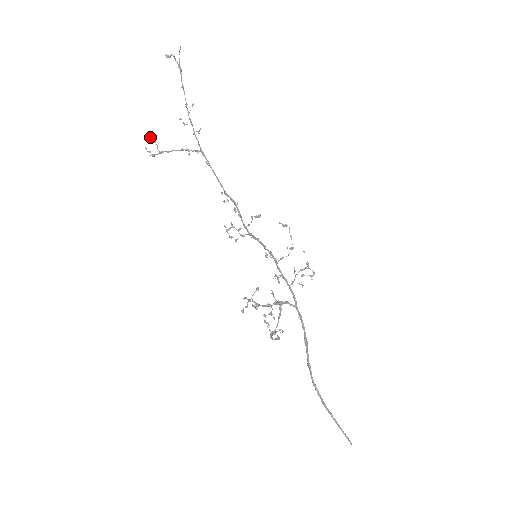
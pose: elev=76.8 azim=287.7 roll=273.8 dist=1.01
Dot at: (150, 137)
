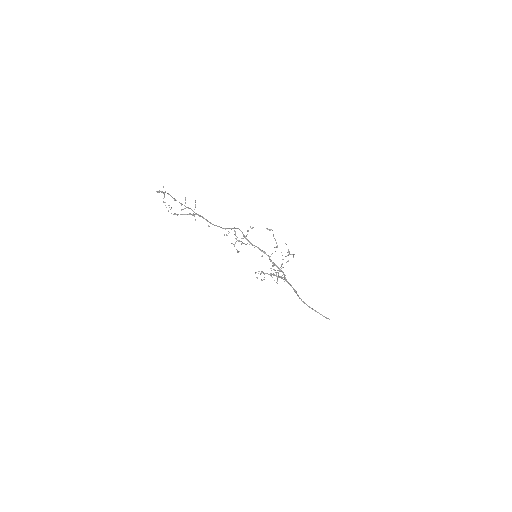
Dot at: occluded
